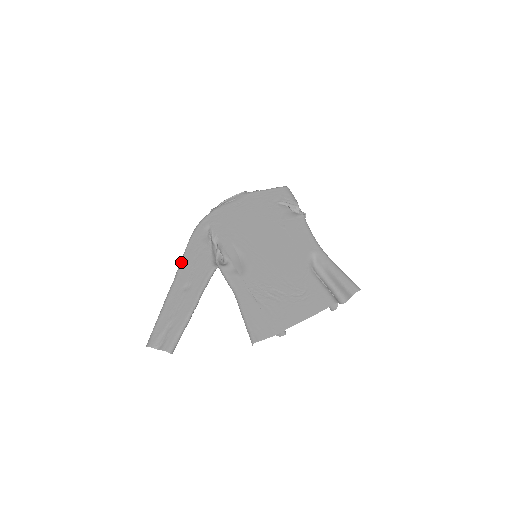
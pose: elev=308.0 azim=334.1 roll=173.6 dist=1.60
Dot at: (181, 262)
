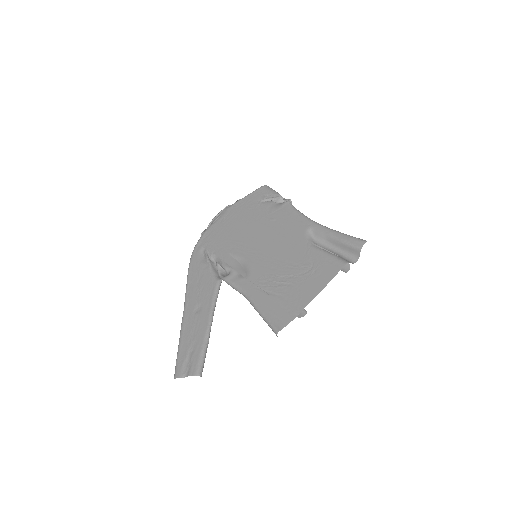
Dot at: (186, 289)
